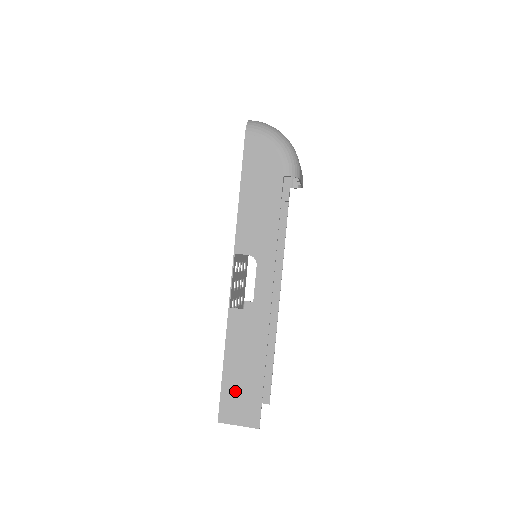
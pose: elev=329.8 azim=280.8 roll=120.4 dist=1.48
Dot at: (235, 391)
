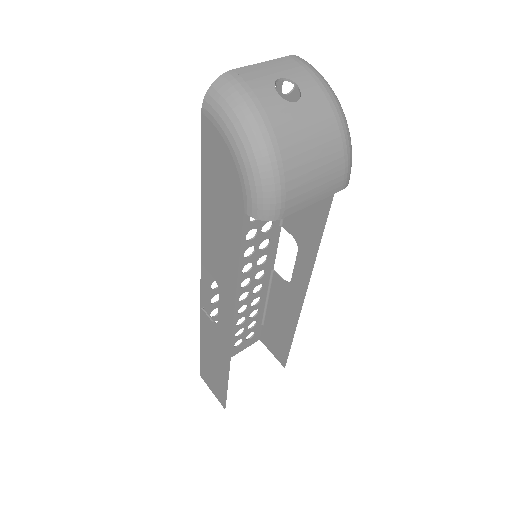
Dot at: (209, 370)
